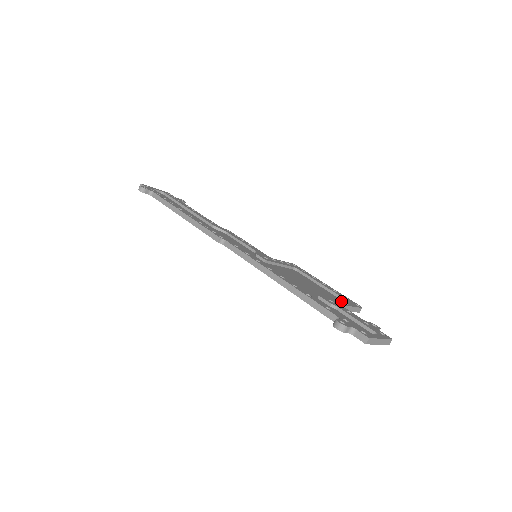
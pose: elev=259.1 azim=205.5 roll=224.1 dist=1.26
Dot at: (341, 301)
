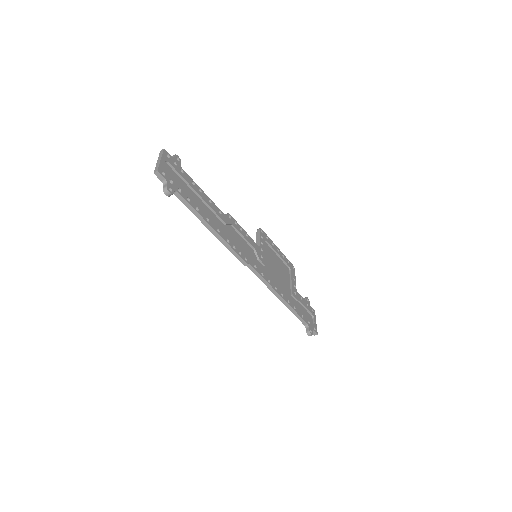
Dot at: (293, 280)
